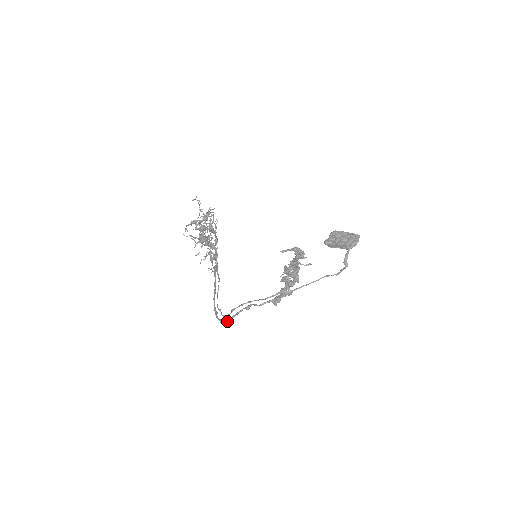
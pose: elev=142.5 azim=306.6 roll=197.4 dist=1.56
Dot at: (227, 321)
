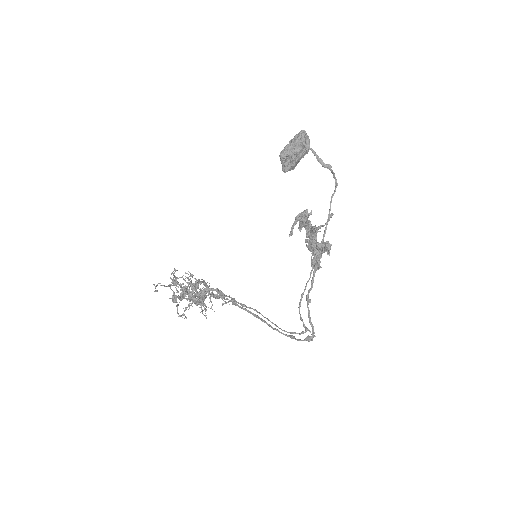
Dot at: (312, 334)
